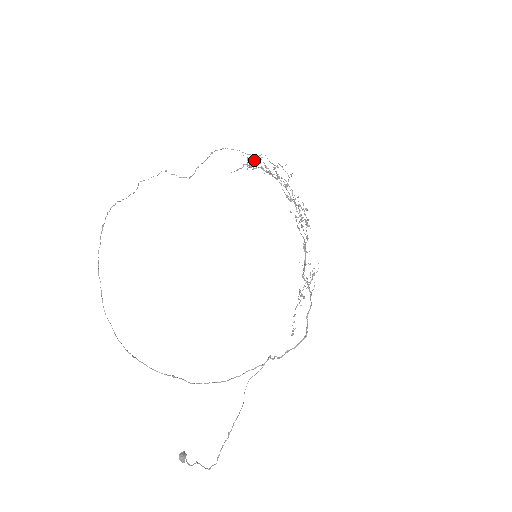
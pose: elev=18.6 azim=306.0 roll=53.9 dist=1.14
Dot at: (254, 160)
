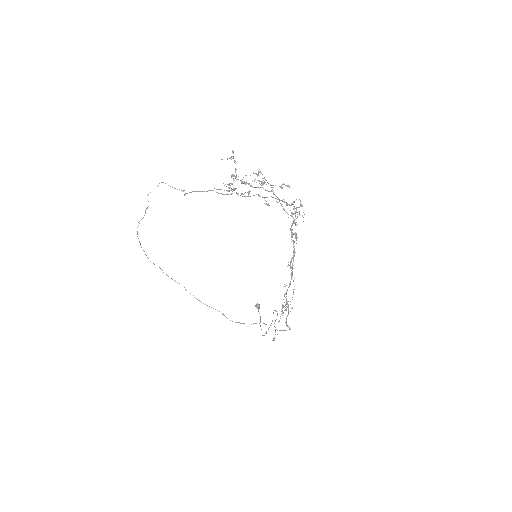
Dot at: (228, 190)
